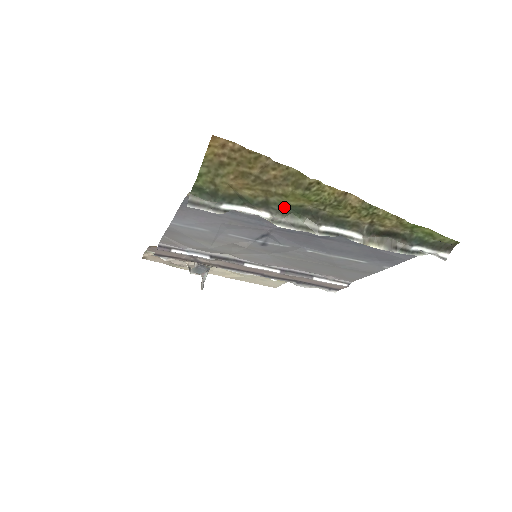
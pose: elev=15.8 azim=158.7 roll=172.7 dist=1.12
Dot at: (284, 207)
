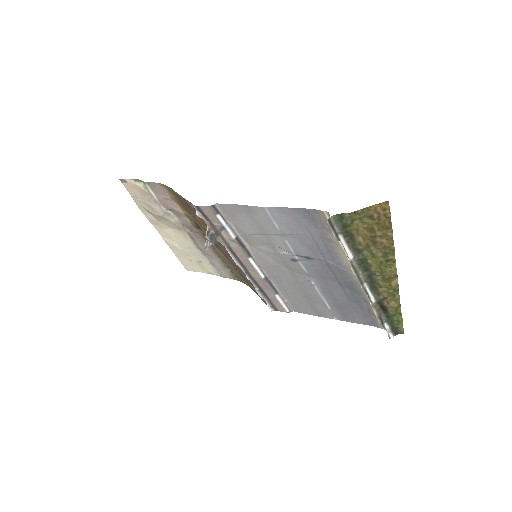
Dot at: (363, 260)
